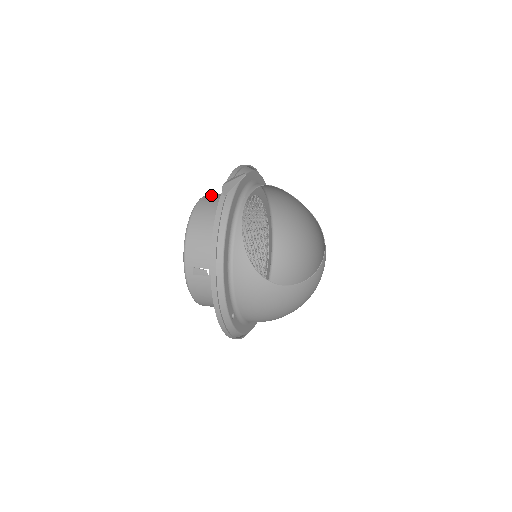
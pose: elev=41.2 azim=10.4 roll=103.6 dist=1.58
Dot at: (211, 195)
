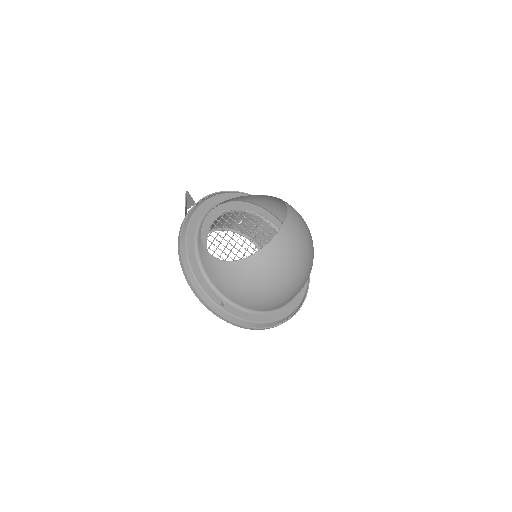
Dot at: (214, 226)
